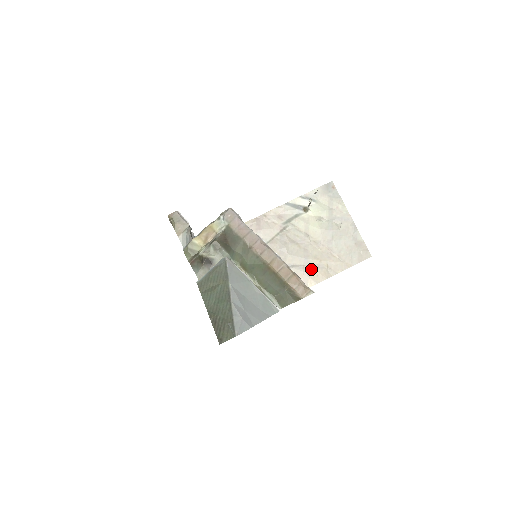
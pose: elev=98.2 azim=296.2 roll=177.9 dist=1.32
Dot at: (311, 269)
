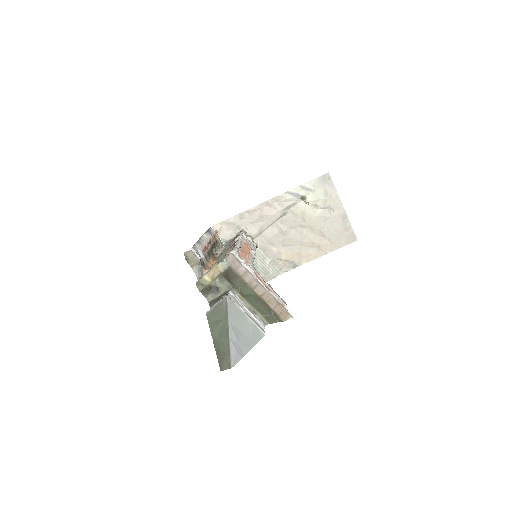
Dot at: (305, 249)
